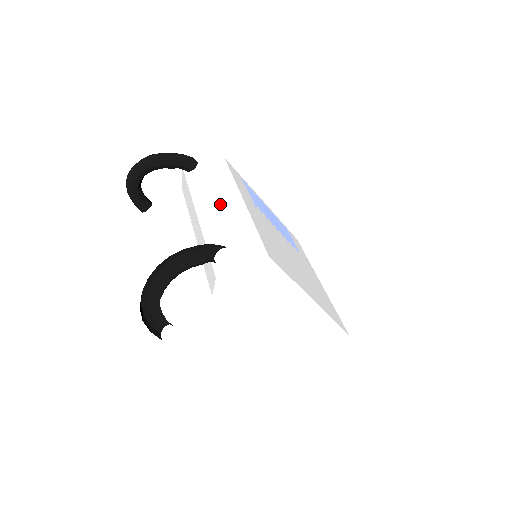
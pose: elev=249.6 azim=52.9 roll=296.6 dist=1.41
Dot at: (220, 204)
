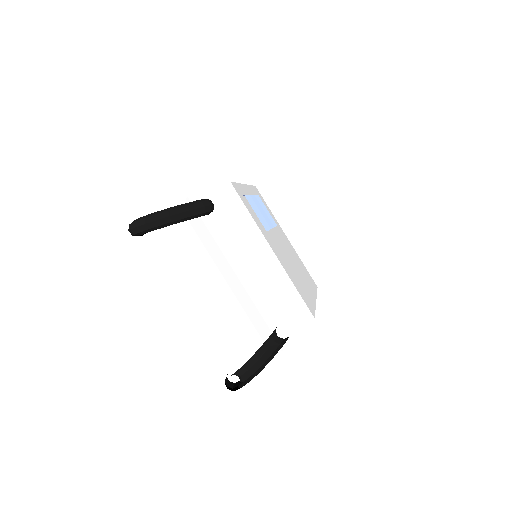
Dot at: (262, 270)
